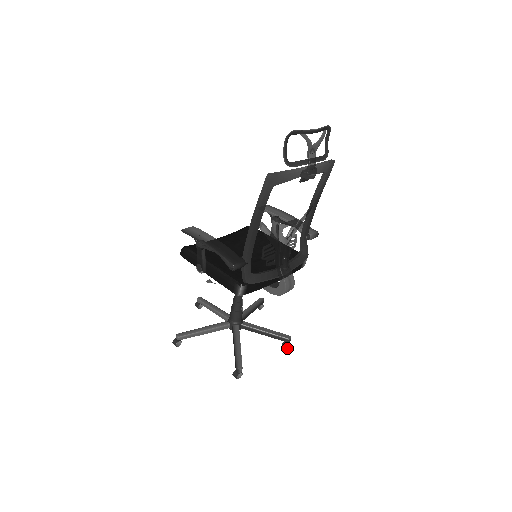
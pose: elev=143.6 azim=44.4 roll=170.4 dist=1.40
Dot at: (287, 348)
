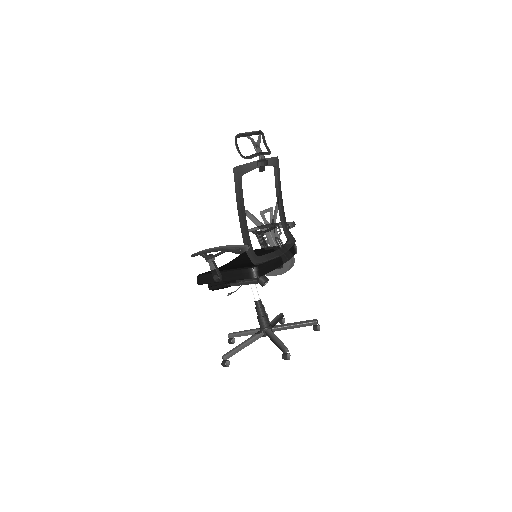
Dot at: (318, 330)
